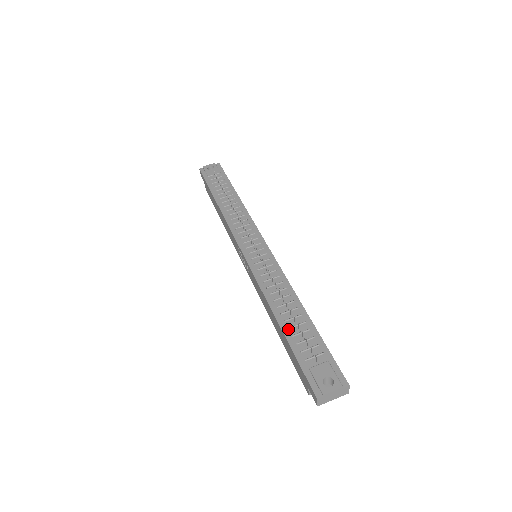
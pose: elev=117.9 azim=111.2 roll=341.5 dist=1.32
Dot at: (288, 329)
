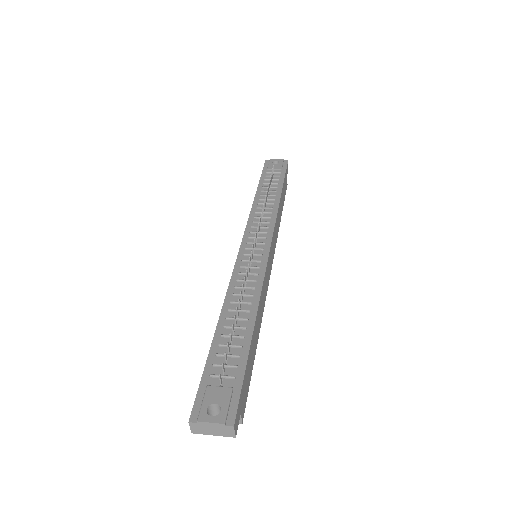
Dot at: (221, 336)
